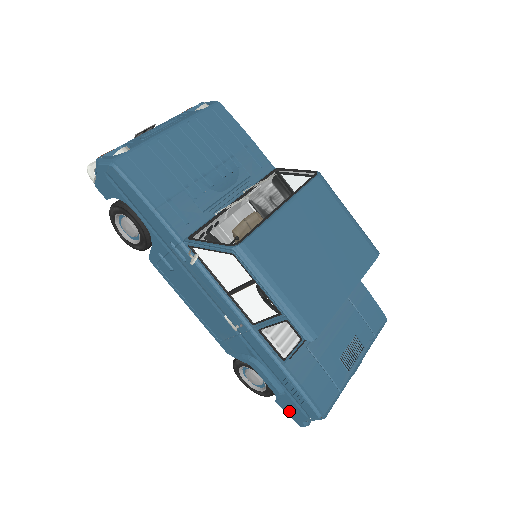
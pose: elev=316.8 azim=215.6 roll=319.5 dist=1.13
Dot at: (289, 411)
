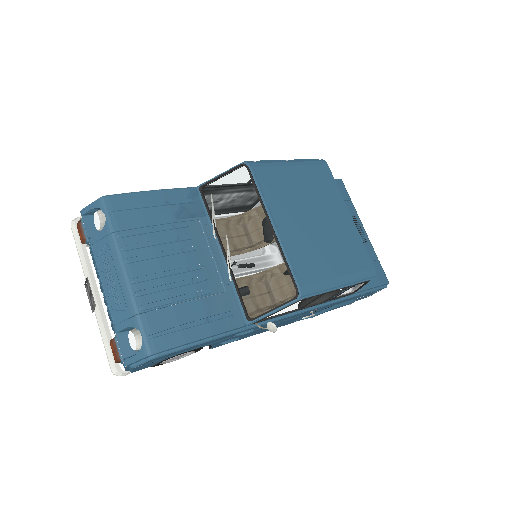
Dot at: (360, 299)
